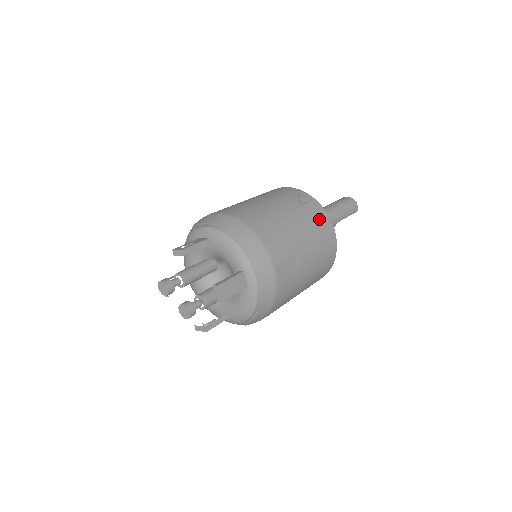
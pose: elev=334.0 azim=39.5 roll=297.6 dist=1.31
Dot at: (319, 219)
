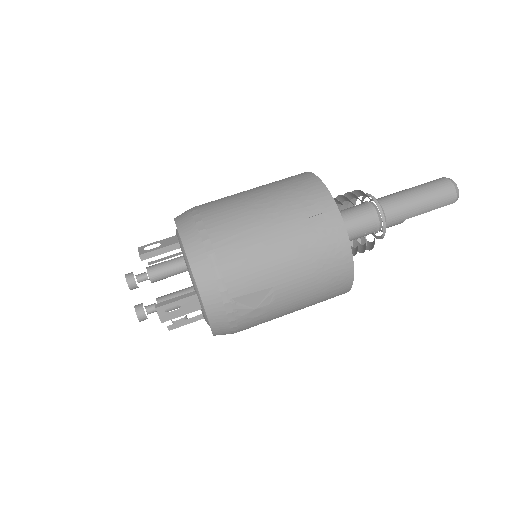
Dot at: (328, 241)
